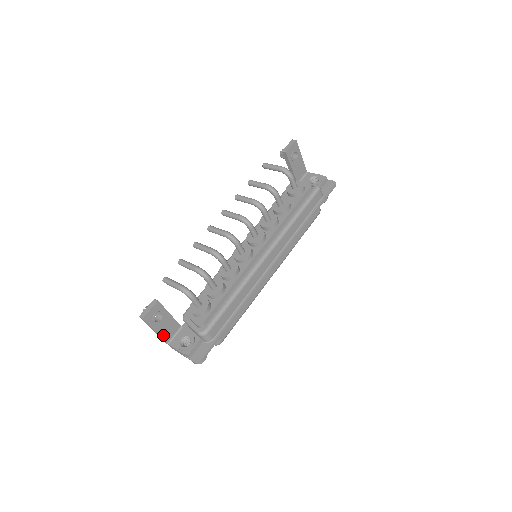
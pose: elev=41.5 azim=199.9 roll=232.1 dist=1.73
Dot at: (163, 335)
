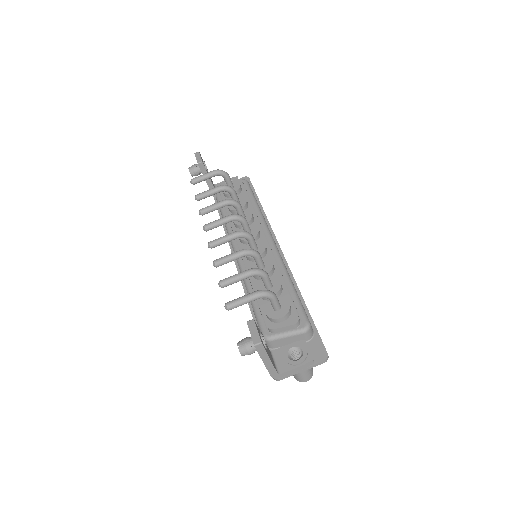
Dot at: (272, 364)
